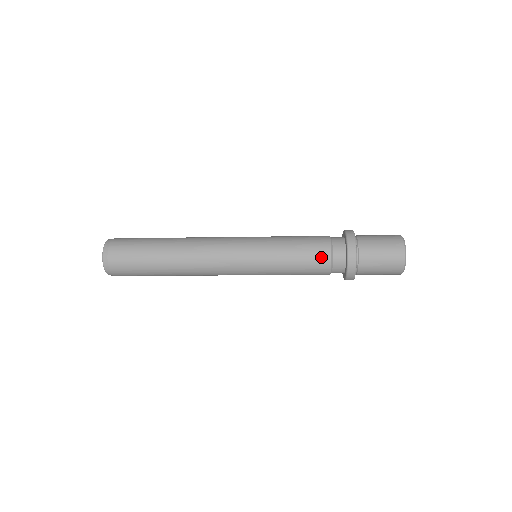
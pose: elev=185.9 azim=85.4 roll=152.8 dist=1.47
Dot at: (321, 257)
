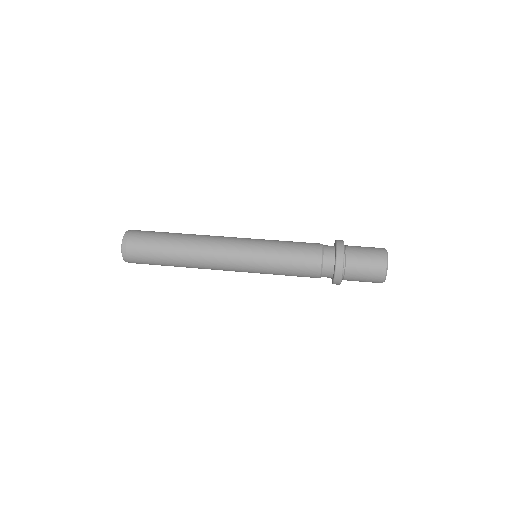
Dot at: occluded
